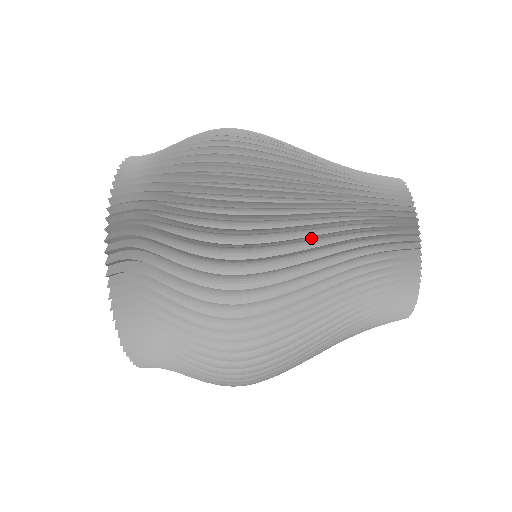
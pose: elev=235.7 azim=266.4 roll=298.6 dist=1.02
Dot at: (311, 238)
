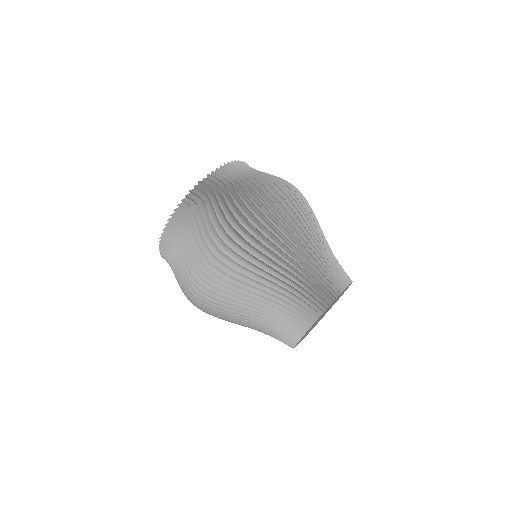
Dot at: (270, 267)
